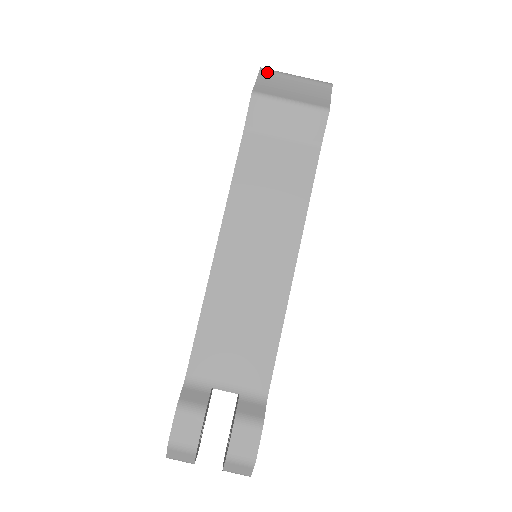
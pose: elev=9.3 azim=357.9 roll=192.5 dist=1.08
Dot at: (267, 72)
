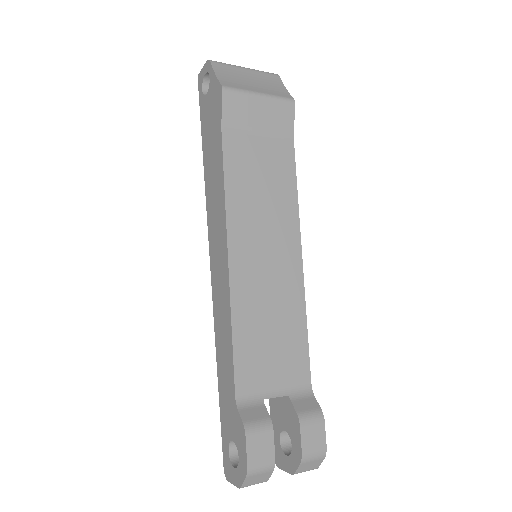
Dot at: (219, 65)
